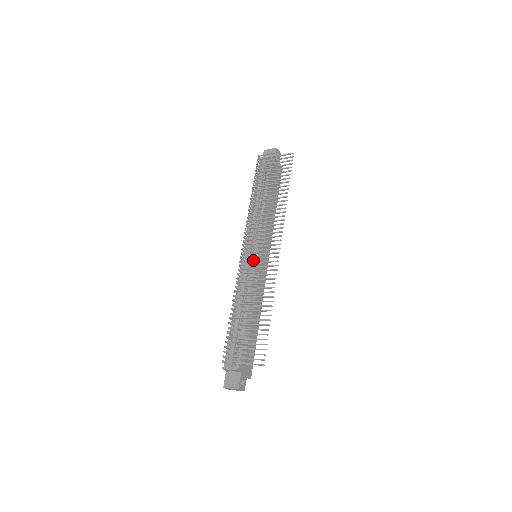
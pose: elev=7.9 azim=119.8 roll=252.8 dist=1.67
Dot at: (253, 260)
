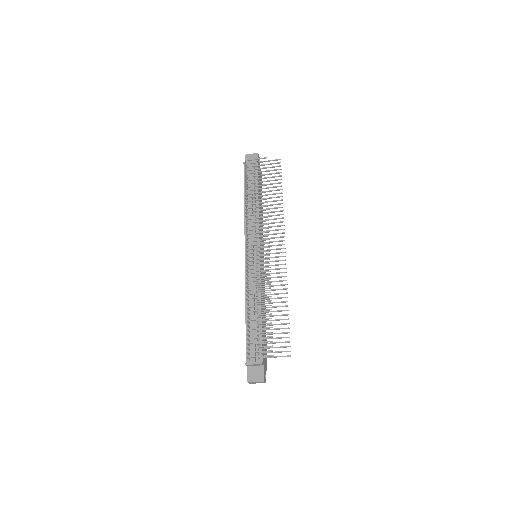
Dot at: (262, 260)
